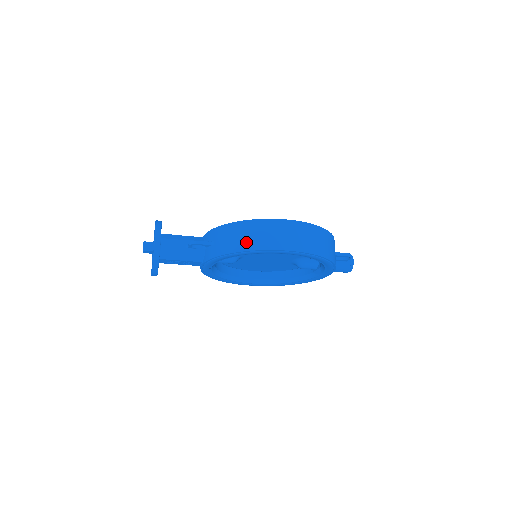
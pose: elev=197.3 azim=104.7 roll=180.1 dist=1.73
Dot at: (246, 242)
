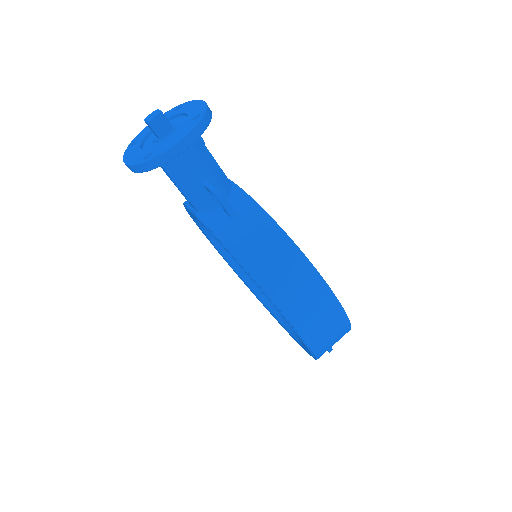
Dot at: (274, 278)
